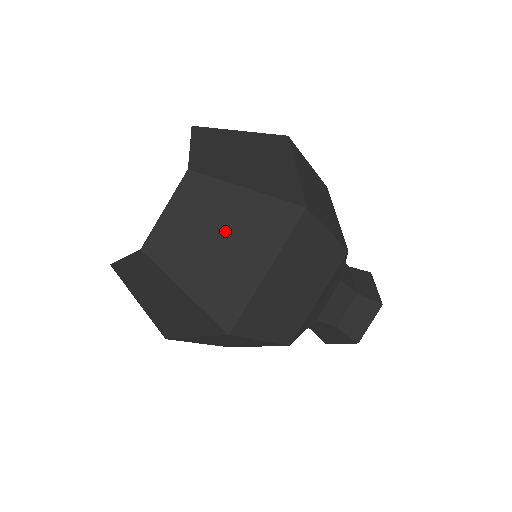
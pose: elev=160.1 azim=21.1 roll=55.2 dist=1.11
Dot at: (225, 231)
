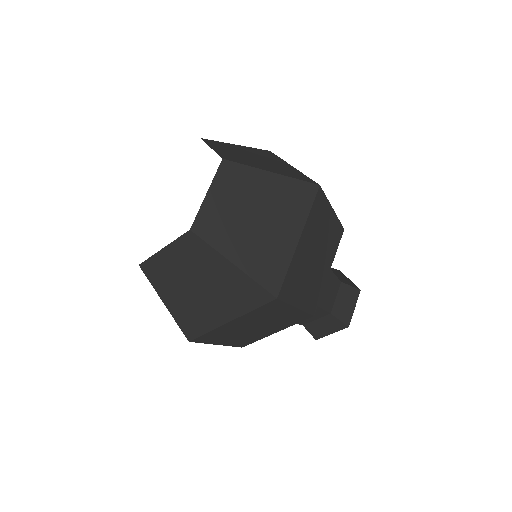
Dot at: (260, 208)
